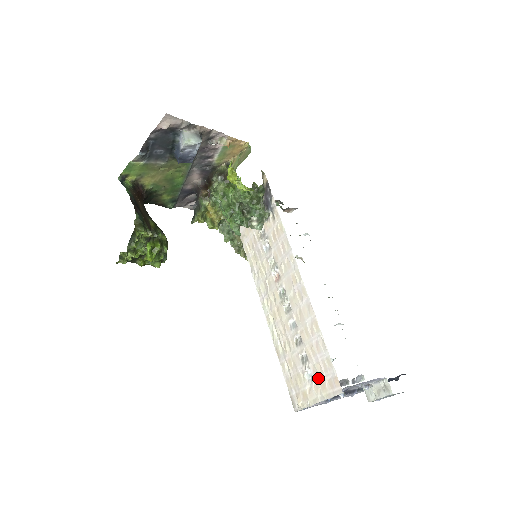
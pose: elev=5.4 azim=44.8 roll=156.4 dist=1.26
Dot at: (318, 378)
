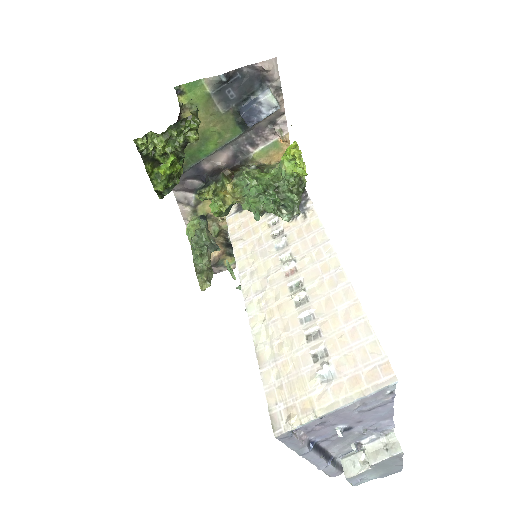
Dot at: (346, 373)
